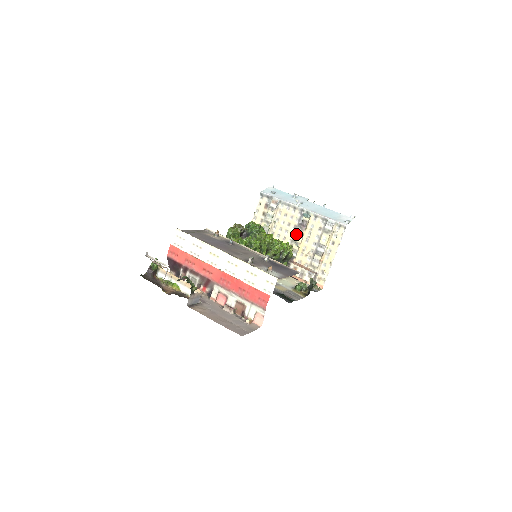
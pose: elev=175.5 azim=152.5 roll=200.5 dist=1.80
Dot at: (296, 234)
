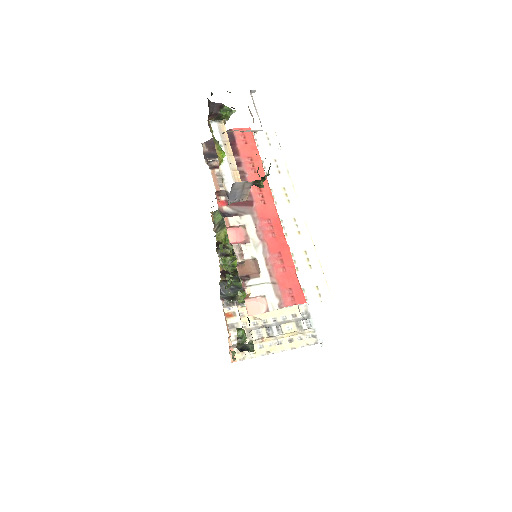
Dot at: occluded
